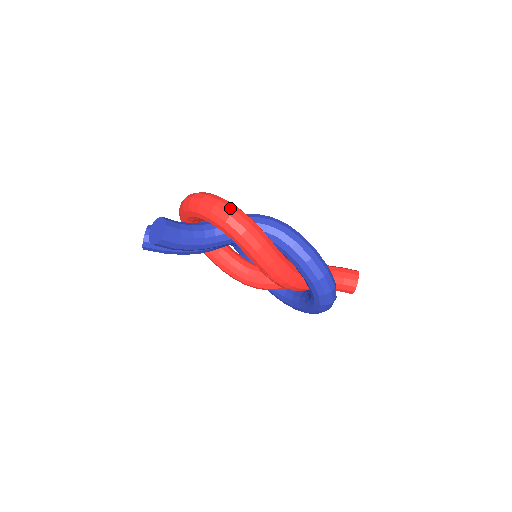
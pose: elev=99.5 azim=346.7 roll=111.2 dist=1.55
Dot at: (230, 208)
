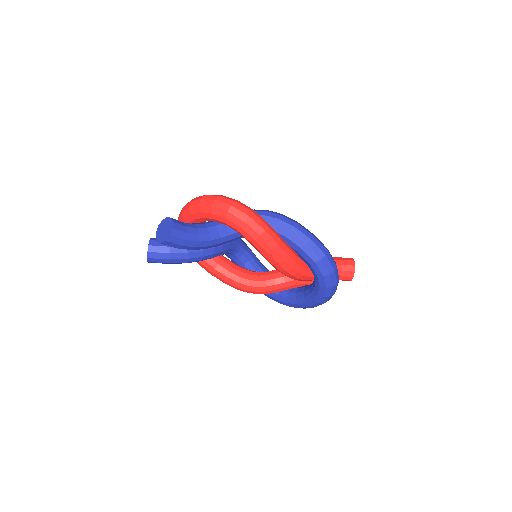
Dot at: (230, 200)
